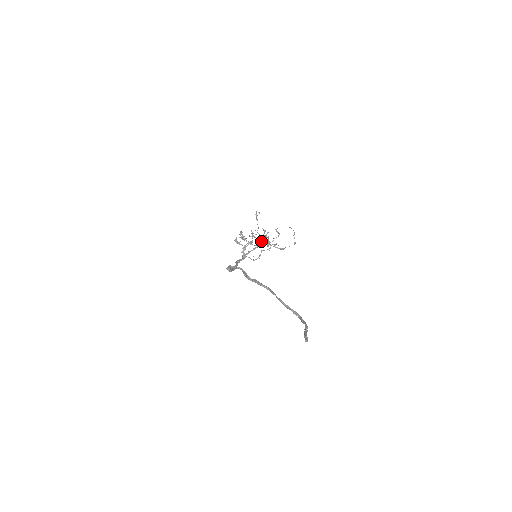
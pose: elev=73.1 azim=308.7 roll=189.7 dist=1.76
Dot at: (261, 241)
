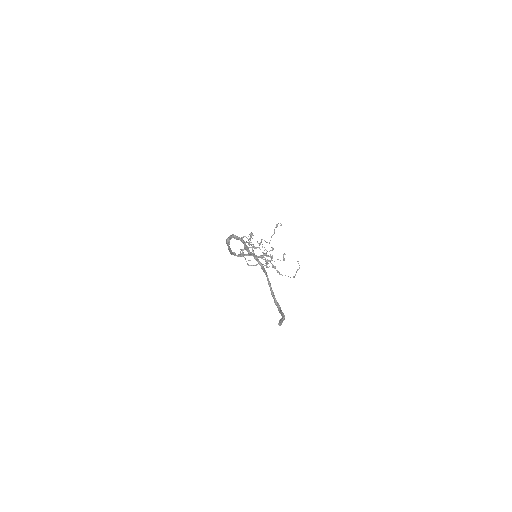
Dot at: (264, 255)
